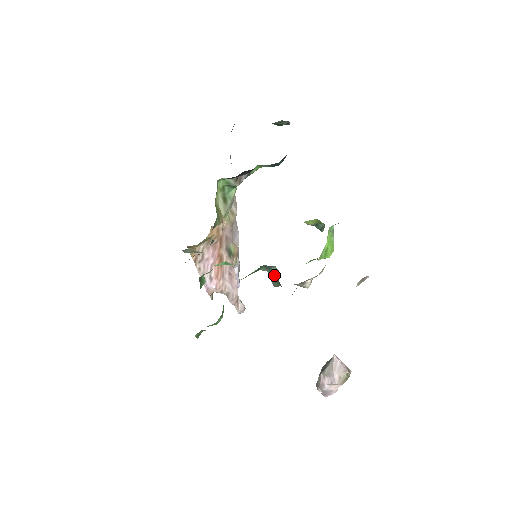
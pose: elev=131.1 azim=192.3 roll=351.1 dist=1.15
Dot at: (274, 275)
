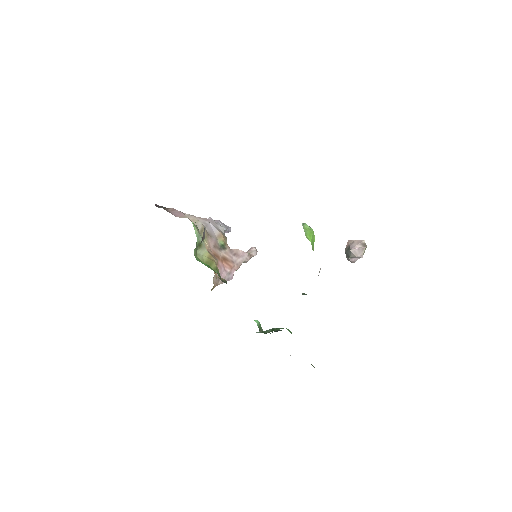
Dot at: occluded
